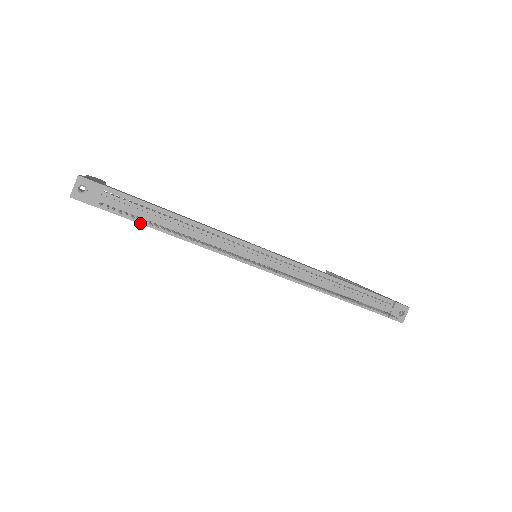
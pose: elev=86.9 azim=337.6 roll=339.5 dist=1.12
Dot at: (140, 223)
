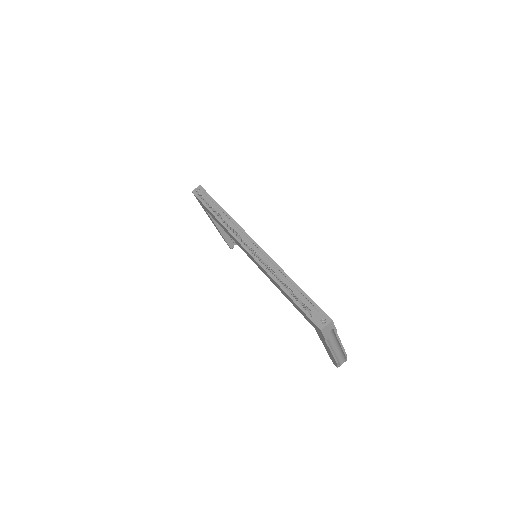
Dot at: (208, 209)
